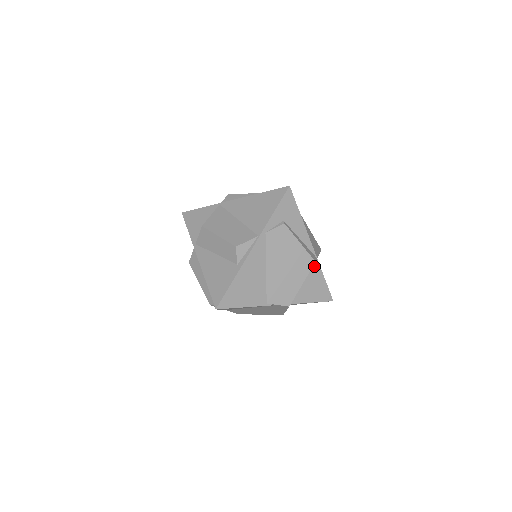
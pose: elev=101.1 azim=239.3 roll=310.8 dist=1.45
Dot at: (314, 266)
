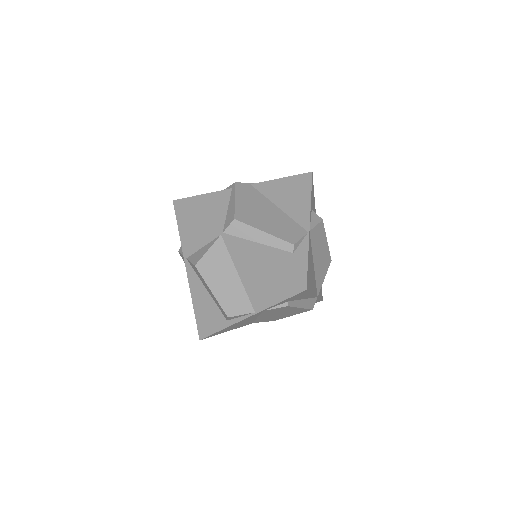
Dot at: occluded
